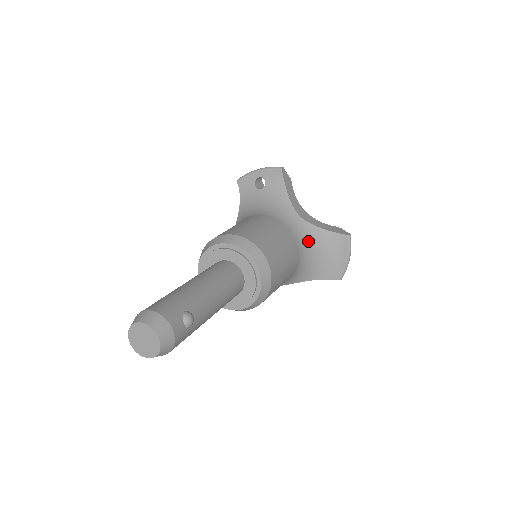
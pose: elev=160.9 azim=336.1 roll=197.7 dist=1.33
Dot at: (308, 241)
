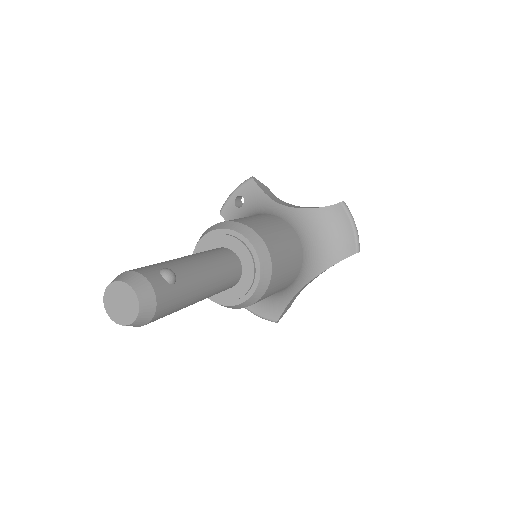
Dot at: (304, 224)
